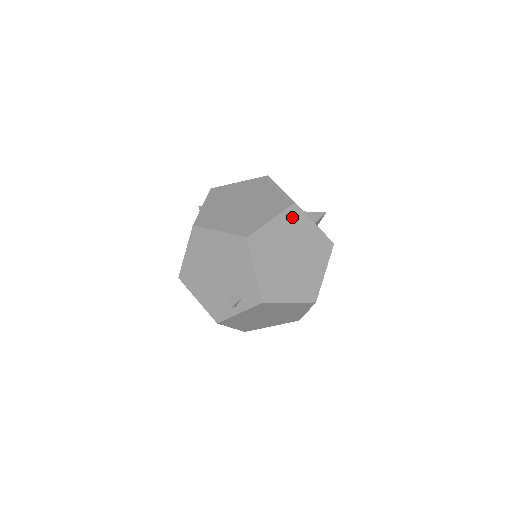
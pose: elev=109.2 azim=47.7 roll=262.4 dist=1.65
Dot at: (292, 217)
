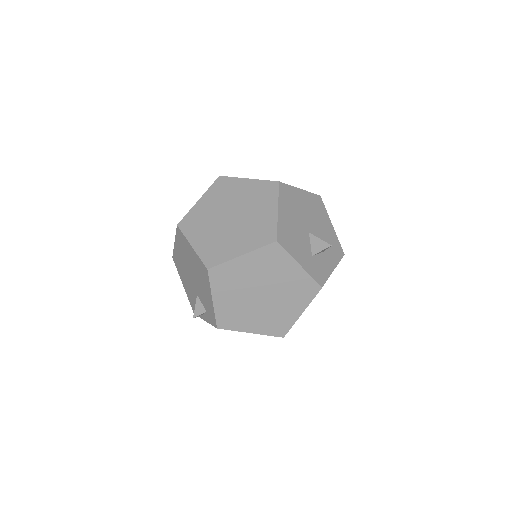
Dot at: (269, 255)
